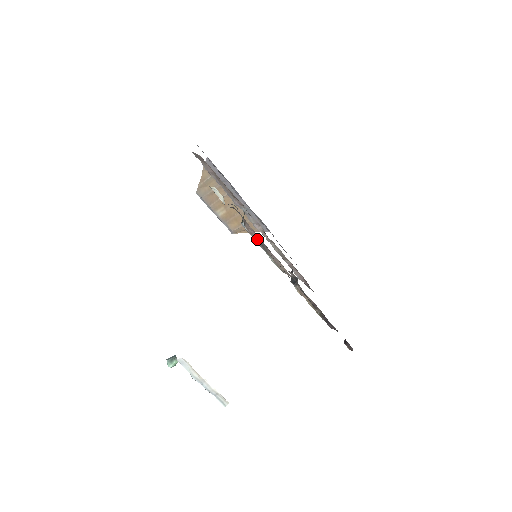
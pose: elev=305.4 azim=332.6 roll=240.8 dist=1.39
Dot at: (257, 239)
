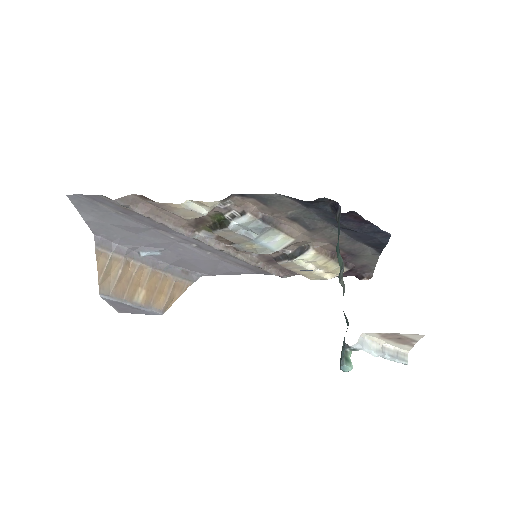
Dot at: (263, 219)
